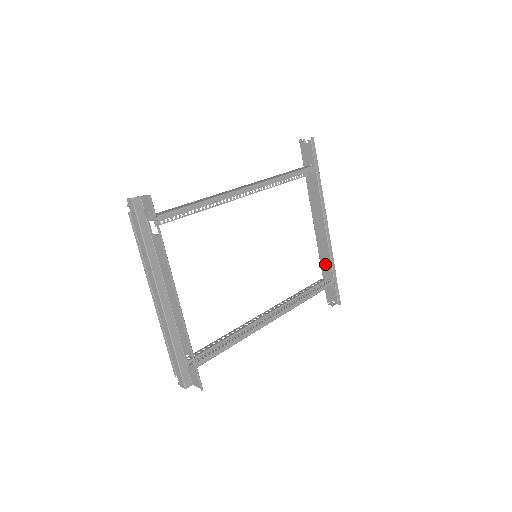
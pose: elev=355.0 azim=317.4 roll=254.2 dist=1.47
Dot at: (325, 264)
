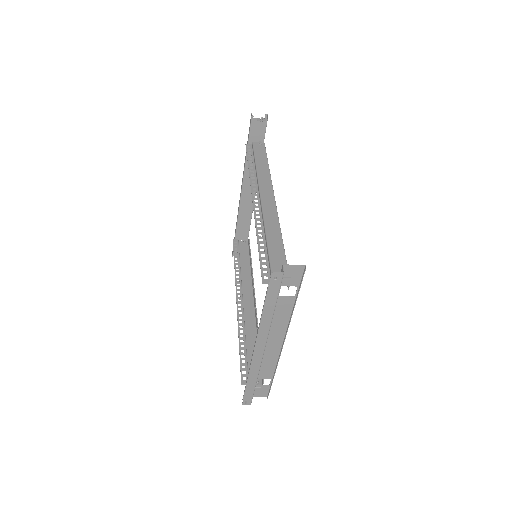
Dot at: (242, 227)
